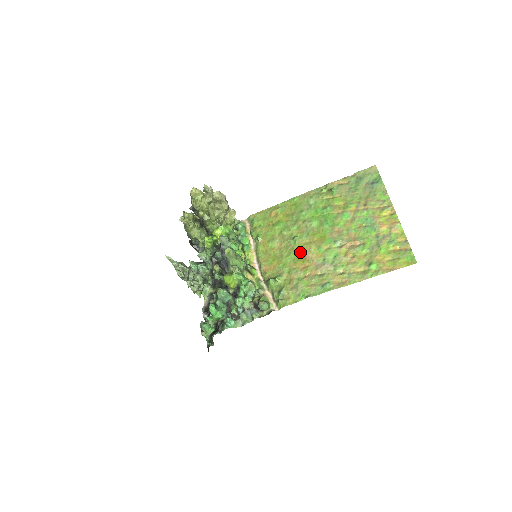
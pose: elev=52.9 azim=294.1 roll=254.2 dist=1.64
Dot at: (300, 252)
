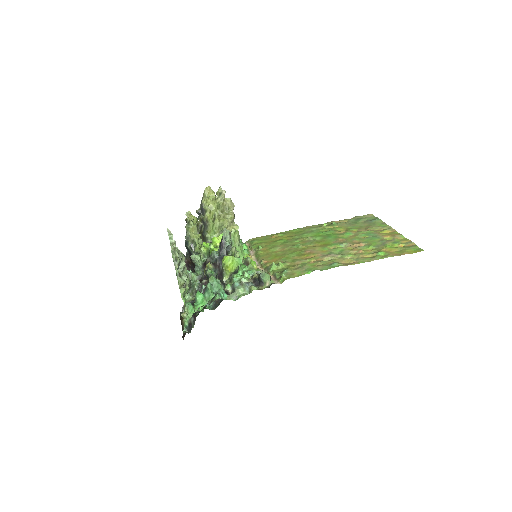
Dot at: (304, 250)
